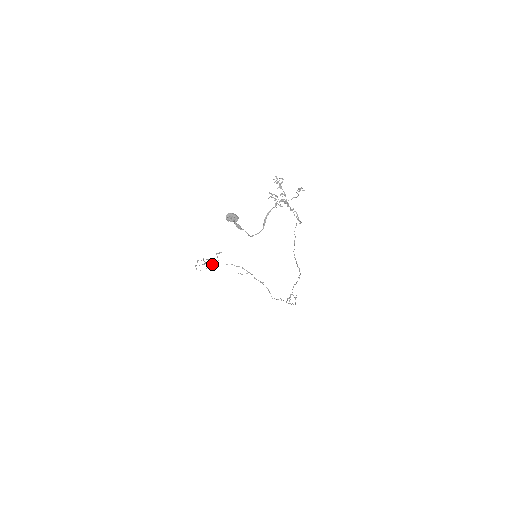
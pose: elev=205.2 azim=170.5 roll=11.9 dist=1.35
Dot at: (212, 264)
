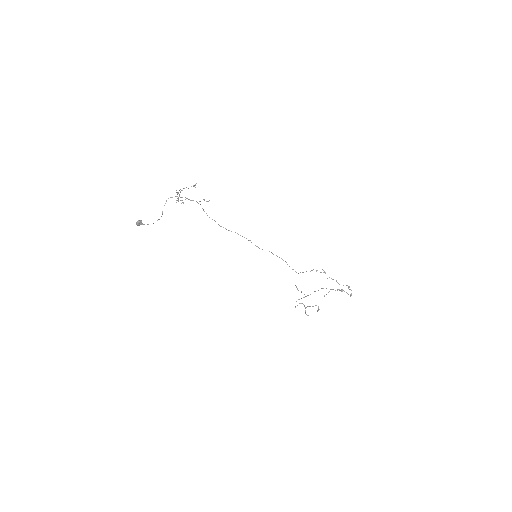
Dot at: (316, 305)
